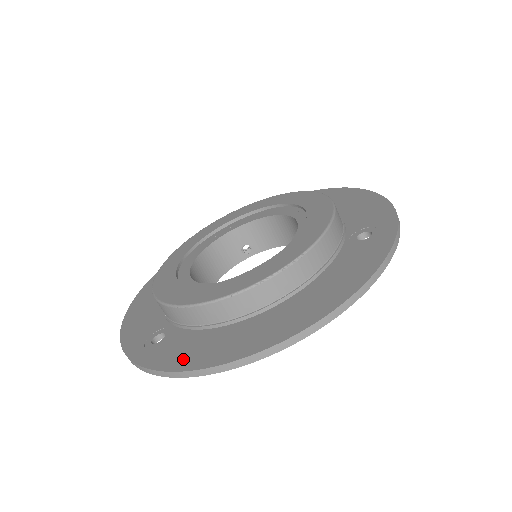
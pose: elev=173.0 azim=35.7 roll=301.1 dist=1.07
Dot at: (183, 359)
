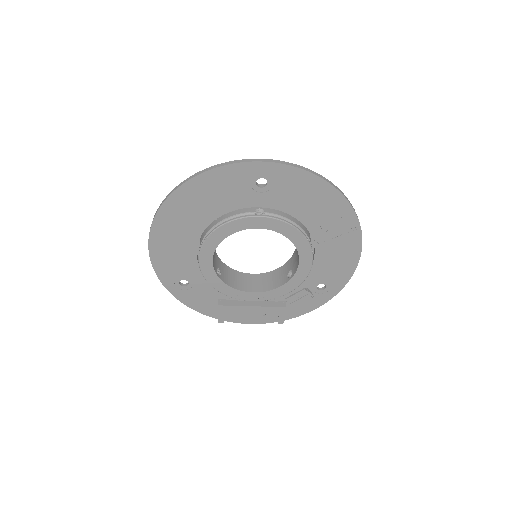
Dot at: (308, 179)
